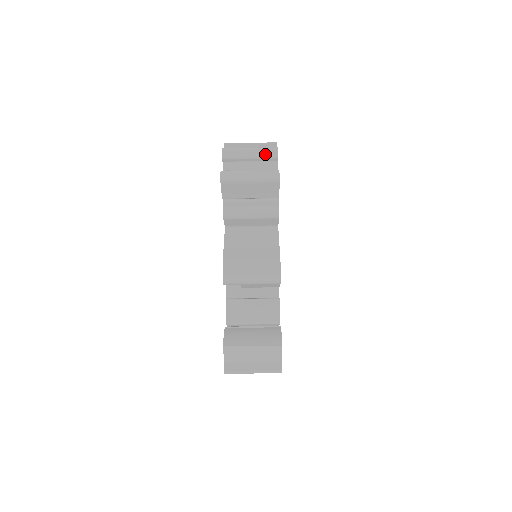
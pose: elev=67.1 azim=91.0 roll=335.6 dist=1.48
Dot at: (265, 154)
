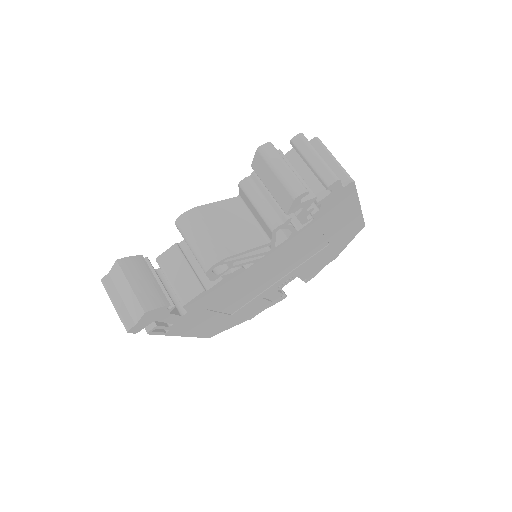
Dot at: (323, 173)
